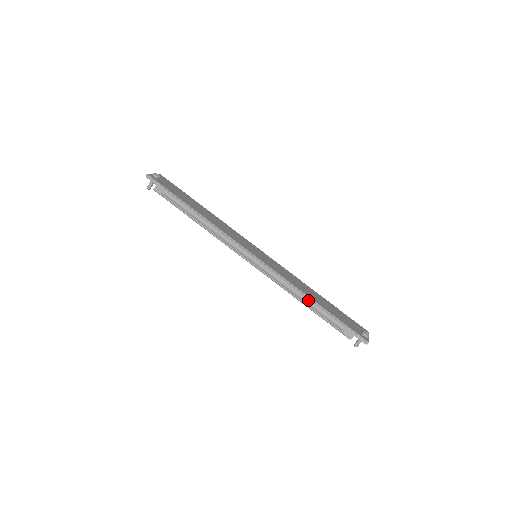
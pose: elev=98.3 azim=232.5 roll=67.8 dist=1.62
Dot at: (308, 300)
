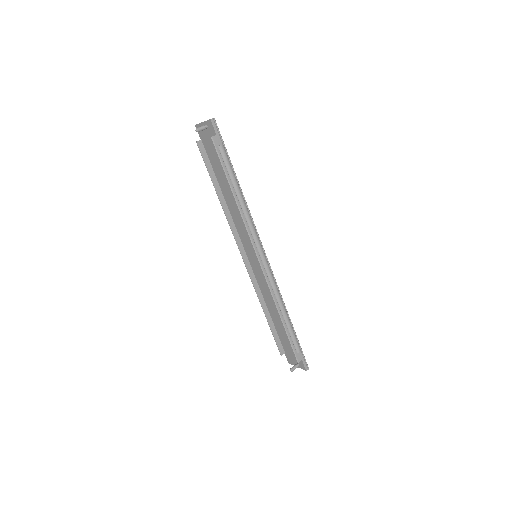
Dot at: (287, 315)
